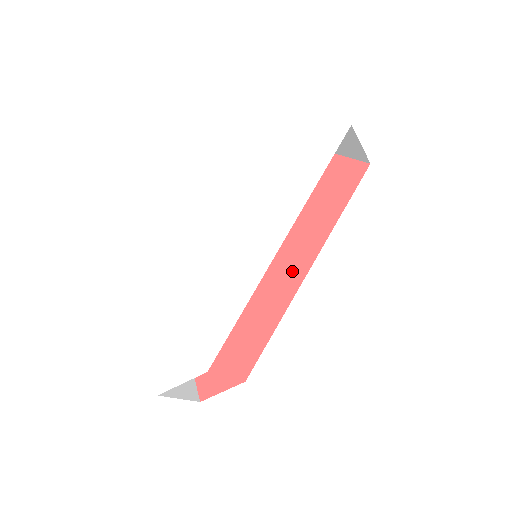
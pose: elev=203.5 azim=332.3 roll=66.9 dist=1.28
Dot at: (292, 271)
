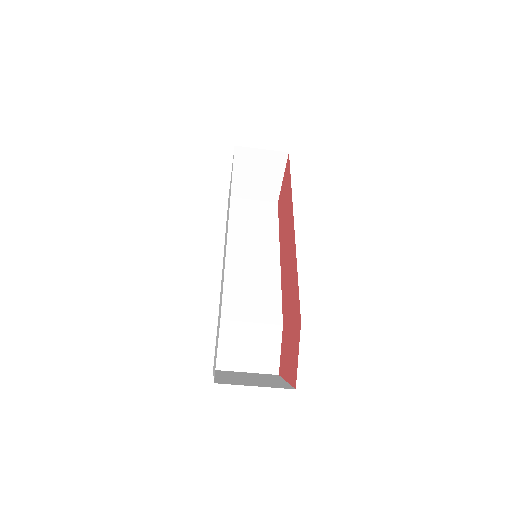
Dot at: (291, 238)
